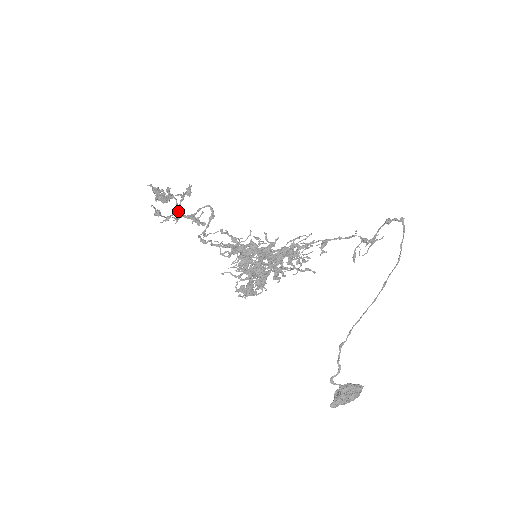
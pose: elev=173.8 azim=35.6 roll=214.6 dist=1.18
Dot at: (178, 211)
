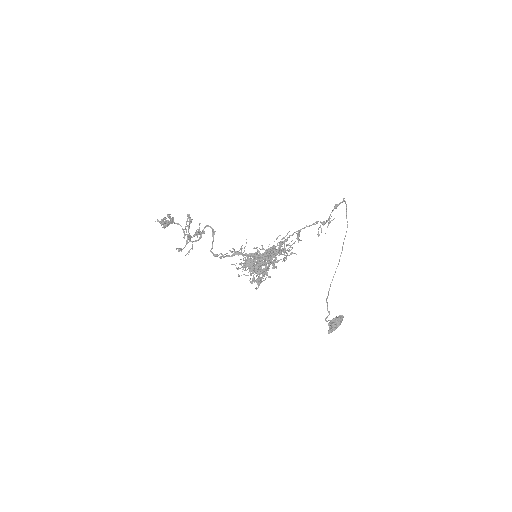
Dot at: (189, 238)
